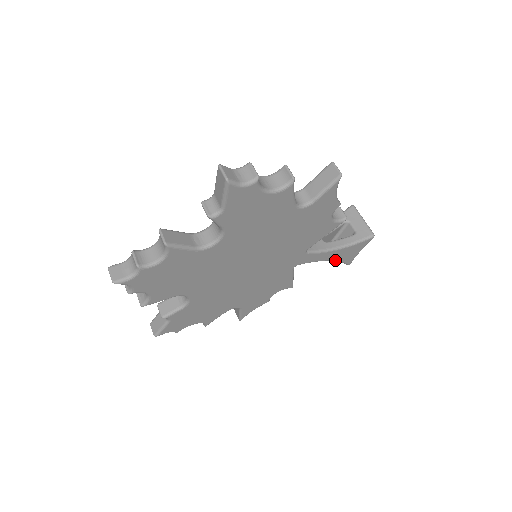
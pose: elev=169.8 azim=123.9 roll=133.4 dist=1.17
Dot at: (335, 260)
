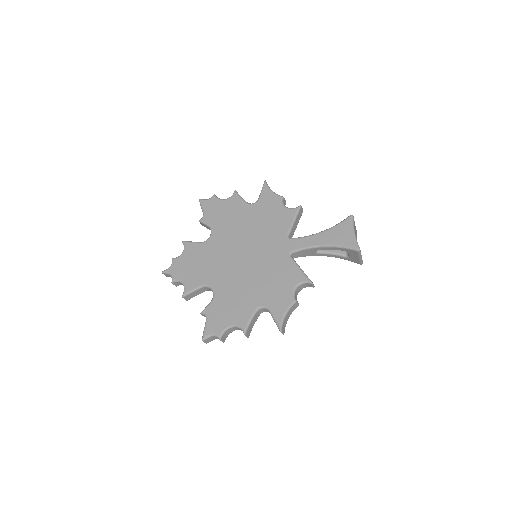
Dot at: (331, 244)
